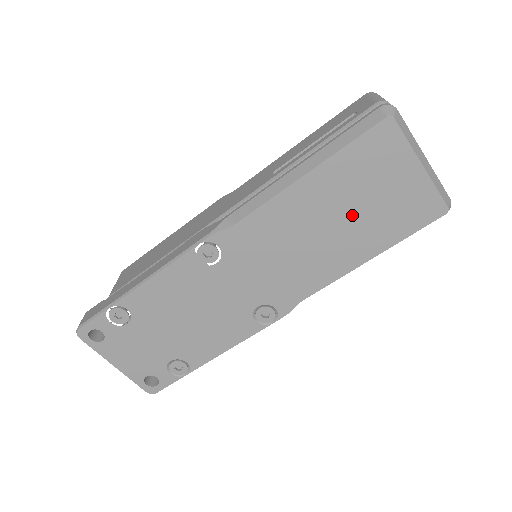
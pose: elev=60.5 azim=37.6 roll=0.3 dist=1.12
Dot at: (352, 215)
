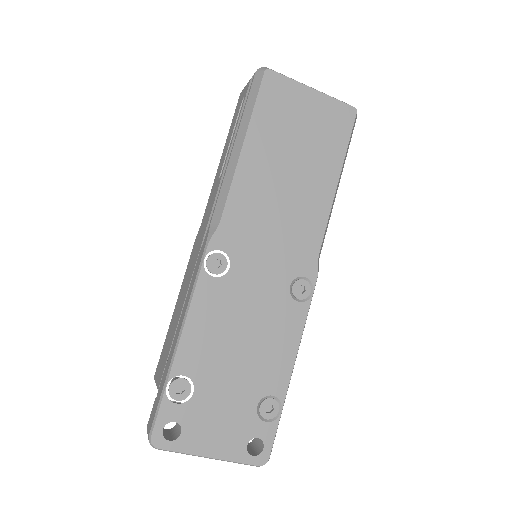
Dot at: (298, 155)
